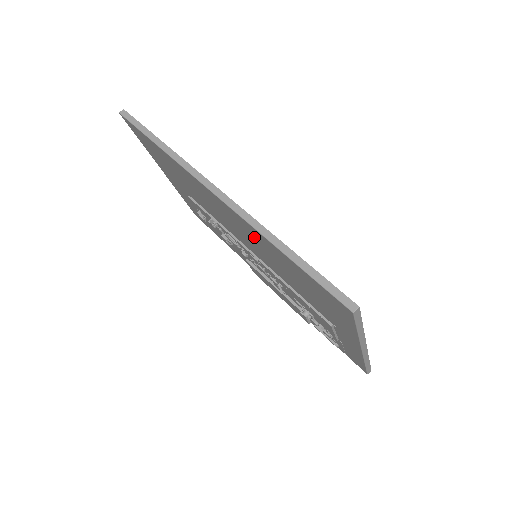
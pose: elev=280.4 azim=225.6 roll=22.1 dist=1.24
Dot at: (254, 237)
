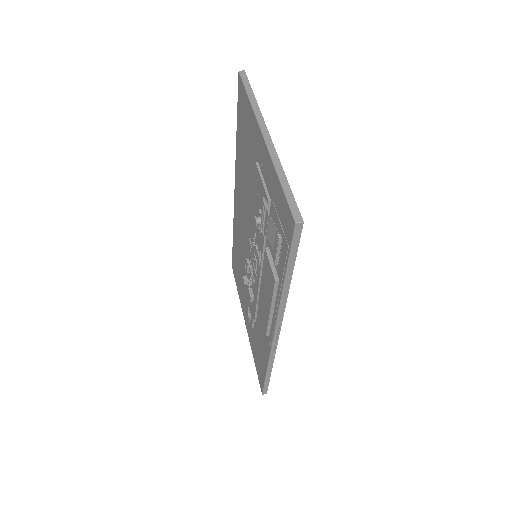
Dot at: (240, 179)
